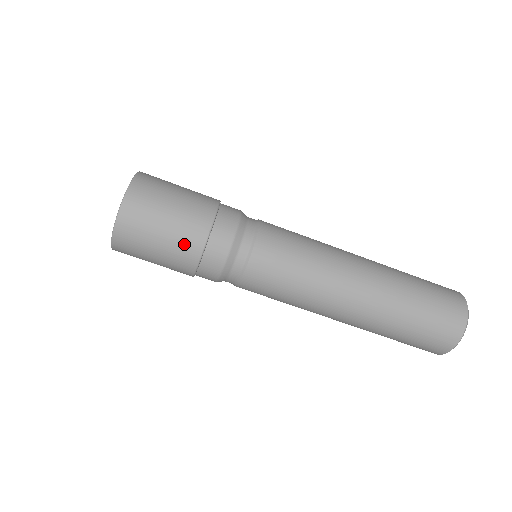
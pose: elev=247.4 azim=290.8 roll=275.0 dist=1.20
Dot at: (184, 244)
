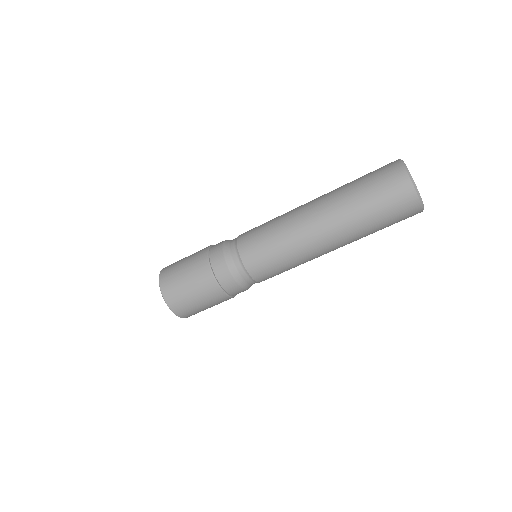
Dot at: (220, 302)
